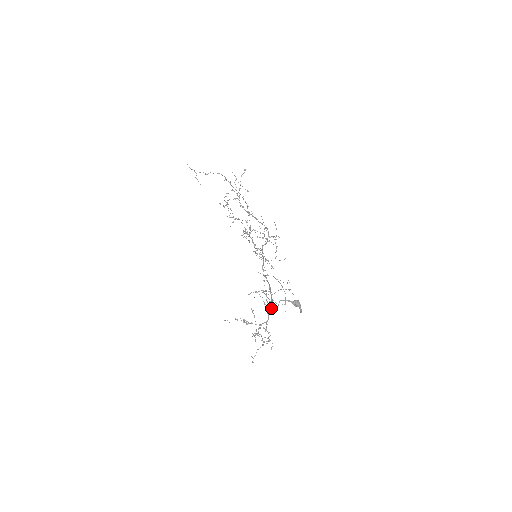
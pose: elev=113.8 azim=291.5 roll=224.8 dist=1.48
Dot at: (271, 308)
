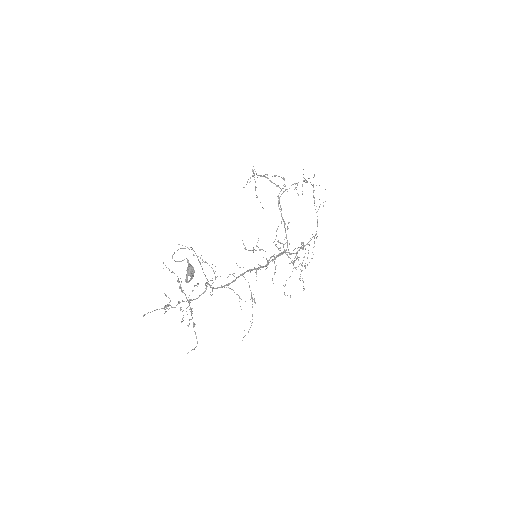
Dot at: (172, 256)
